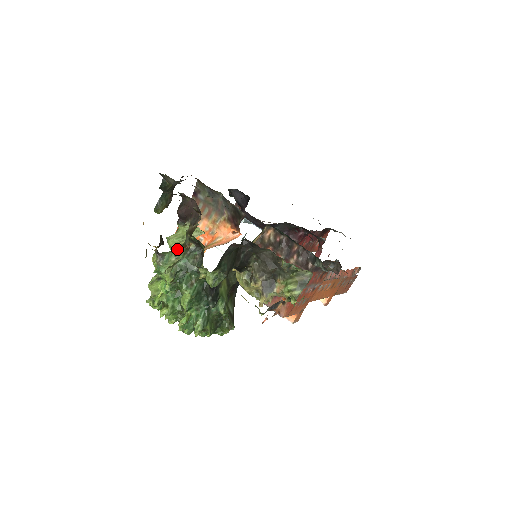
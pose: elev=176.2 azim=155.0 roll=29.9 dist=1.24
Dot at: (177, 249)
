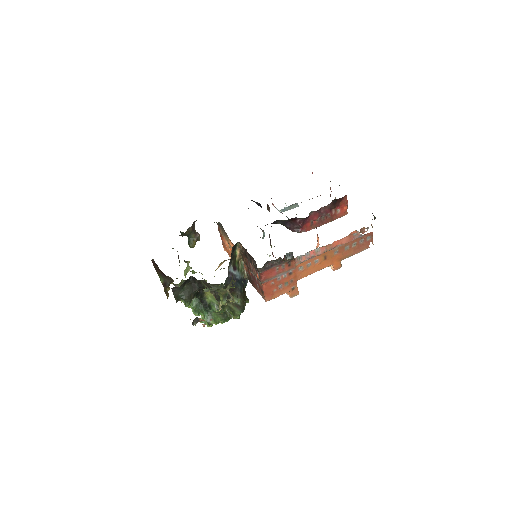
Dot at: occluded
